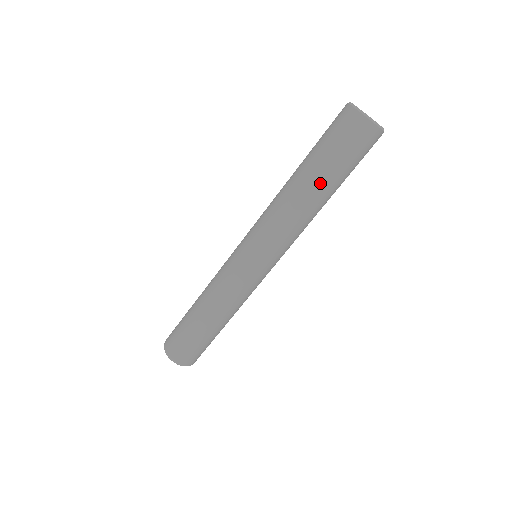
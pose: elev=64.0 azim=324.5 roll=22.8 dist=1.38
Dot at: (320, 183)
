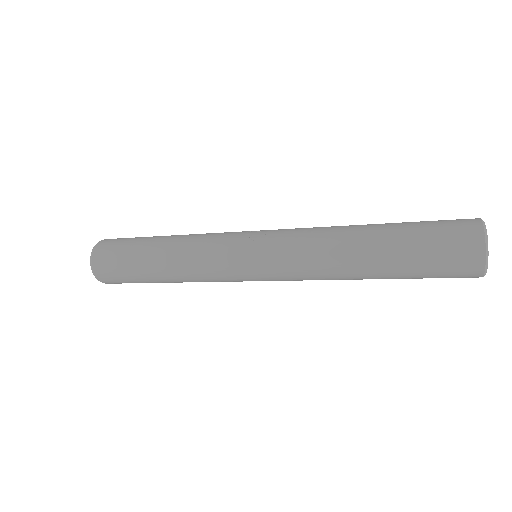
Dot at: occluded
